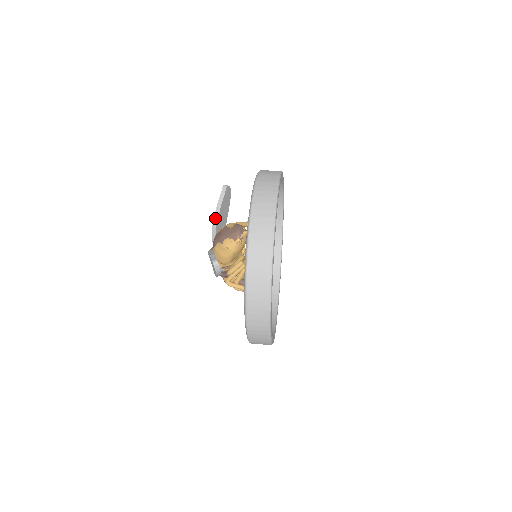
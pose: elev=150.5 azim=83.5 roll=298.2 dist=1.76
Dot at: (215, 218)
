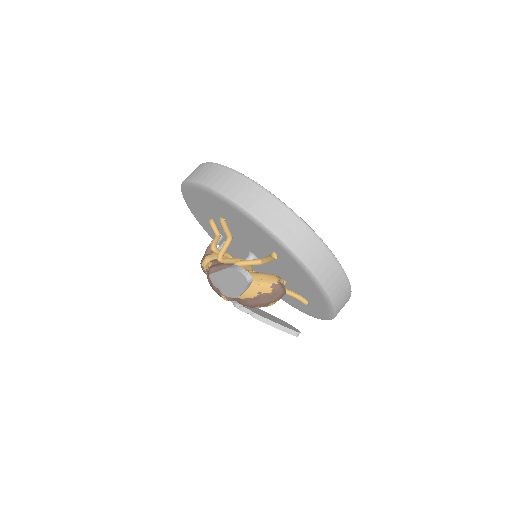
Dot at: occluded
